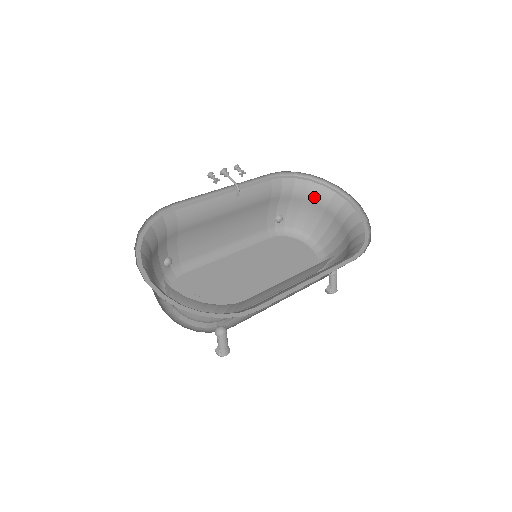
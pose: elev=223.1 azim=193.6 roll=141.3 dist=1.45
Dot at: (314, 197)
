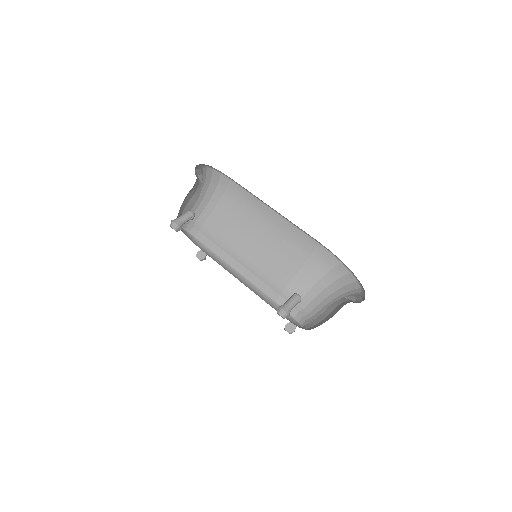
Dot at: (338, 304)
